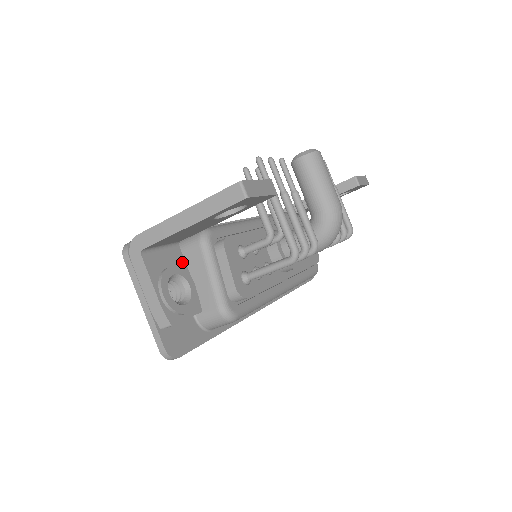
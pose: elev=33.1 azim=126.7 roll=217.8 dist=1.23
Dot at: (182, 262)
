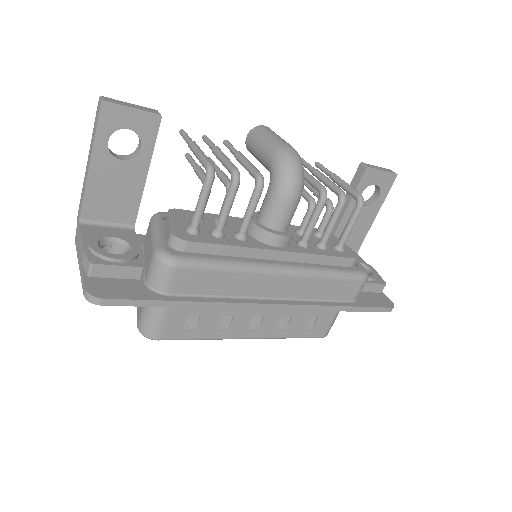
Dot at: (133, 238)
